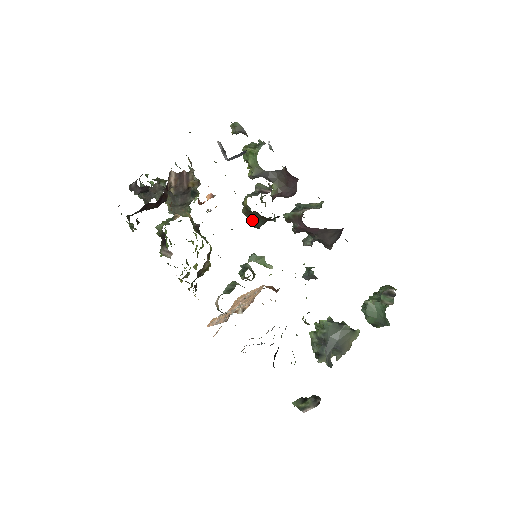
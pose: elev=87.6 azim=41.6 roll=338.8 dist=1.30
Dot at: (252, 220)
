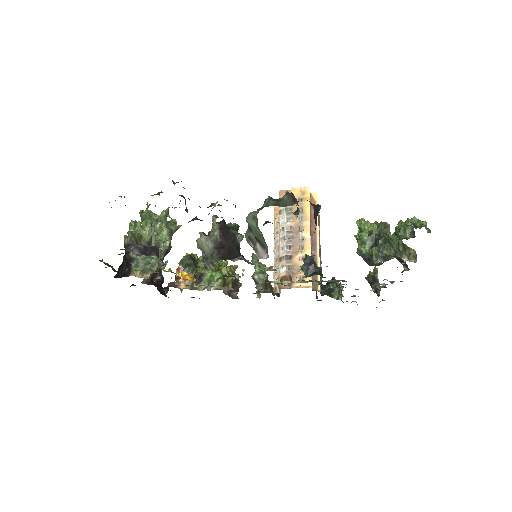
Dot at: occluded
